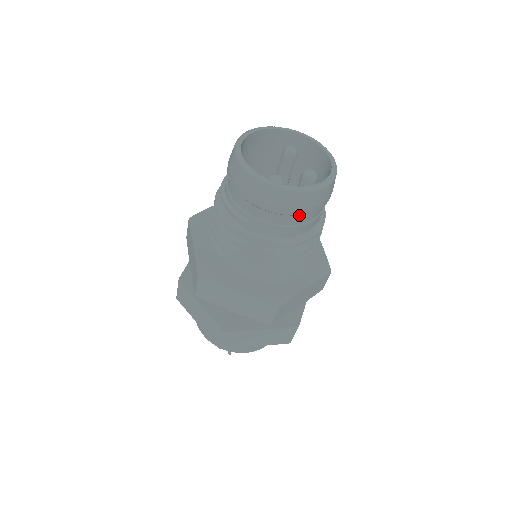
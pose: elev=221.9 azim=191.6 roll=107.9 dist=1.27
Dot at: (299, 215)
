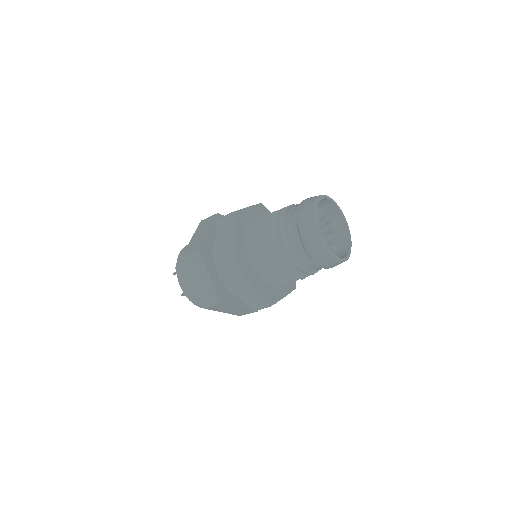
Dot at: occluded
